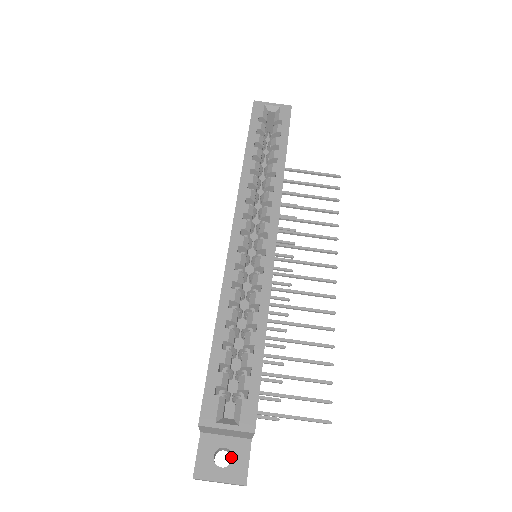
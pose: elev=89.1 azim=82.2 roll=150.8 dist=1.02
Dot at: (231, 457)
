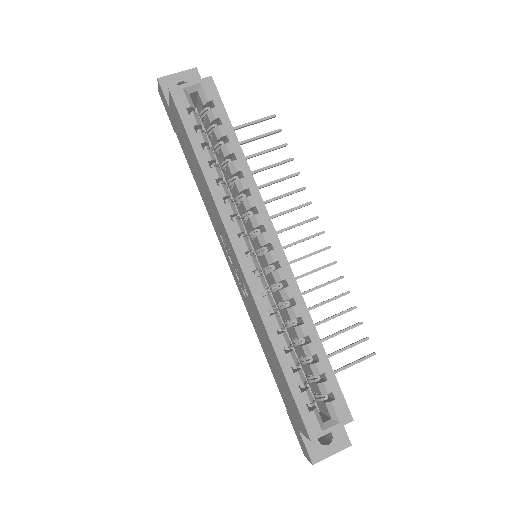
Dot at: occluded
